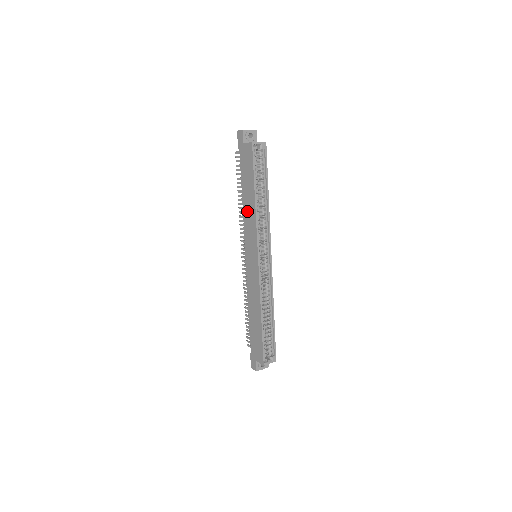
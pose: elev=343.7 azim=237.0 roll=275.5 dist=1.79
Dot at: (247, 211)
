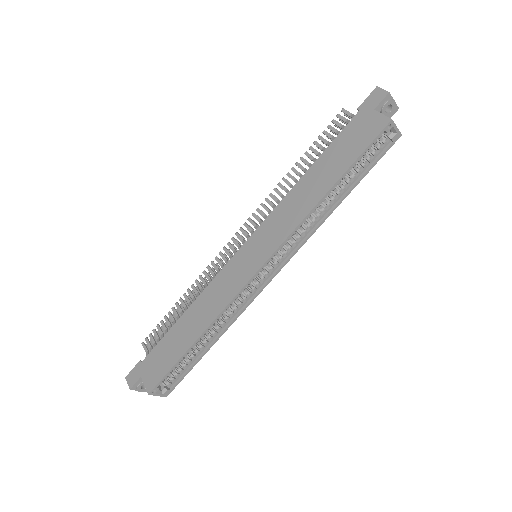
Dot at: (299, 195)
